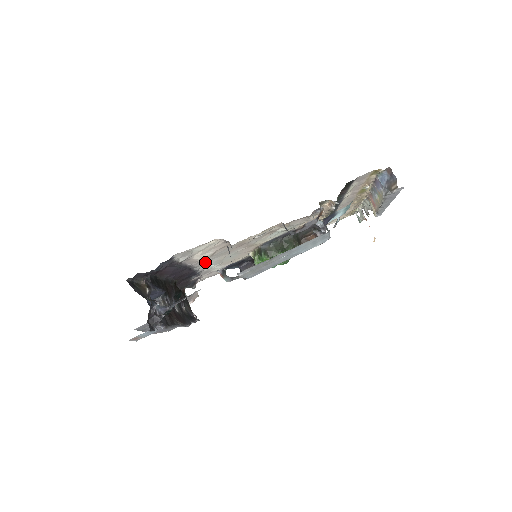
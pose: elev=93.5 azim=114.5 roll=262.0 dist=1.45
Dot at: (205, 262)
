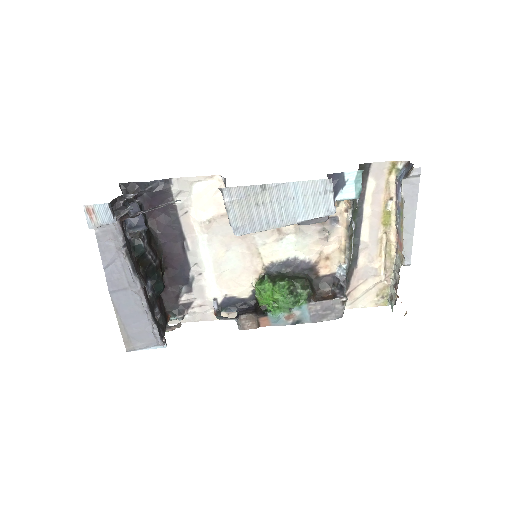
Dot at: (201, 248)
